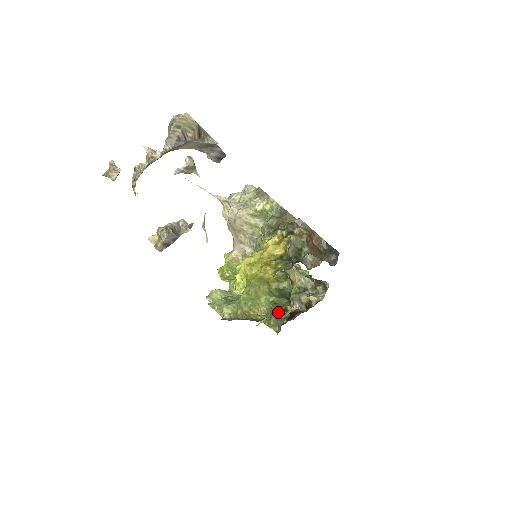
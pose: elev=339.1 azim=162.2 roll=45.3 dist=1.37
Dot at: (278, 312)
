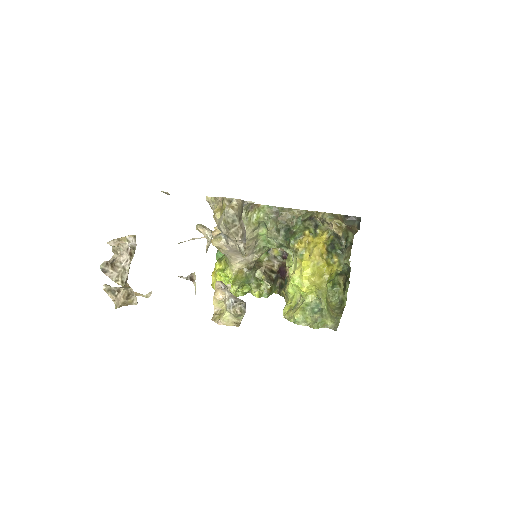
Dot at: (273, 279)
